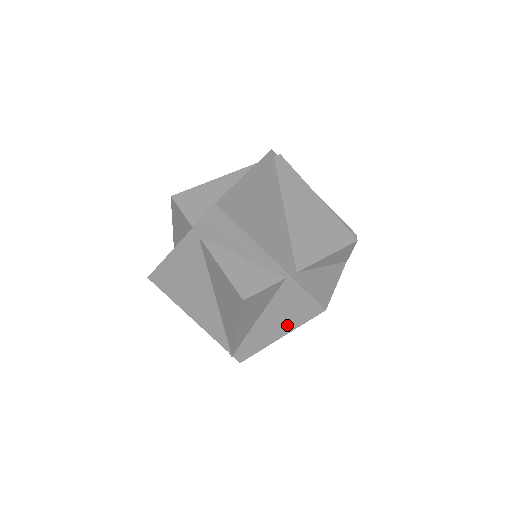
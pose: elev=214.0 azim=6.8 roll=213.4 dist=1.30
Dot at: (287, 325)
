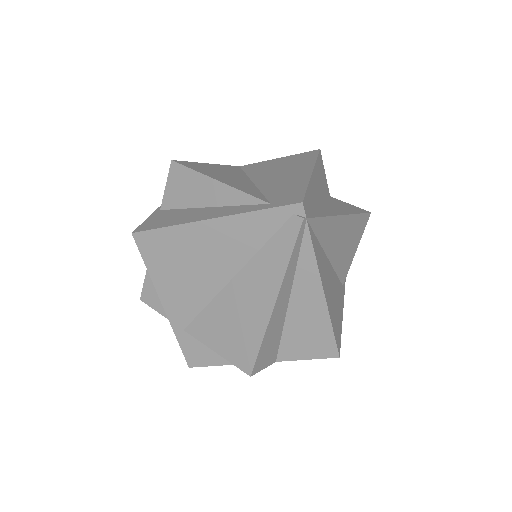
Dot at: occluded
